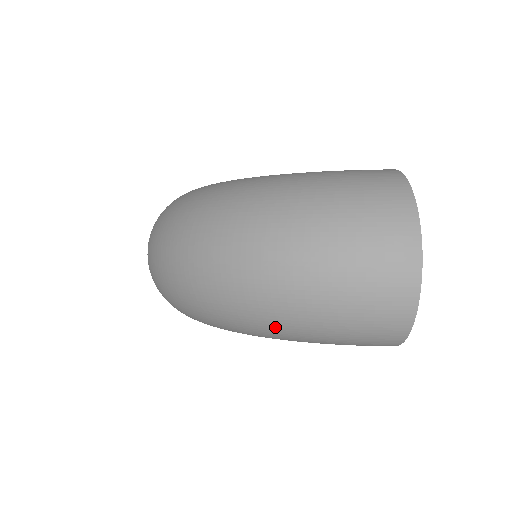
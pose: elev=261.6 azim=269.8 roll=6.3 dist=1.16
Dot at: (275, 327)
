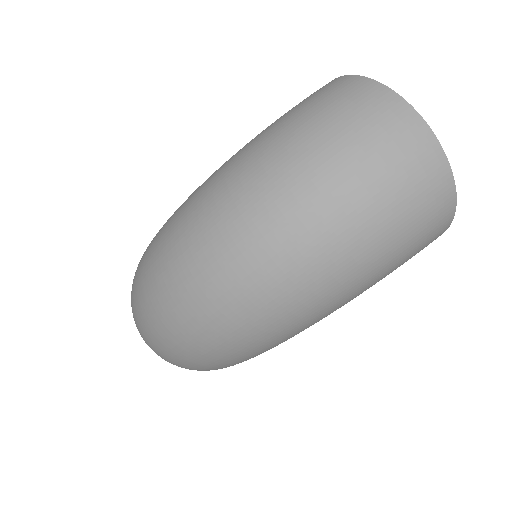
Dot at: (336, 289)
